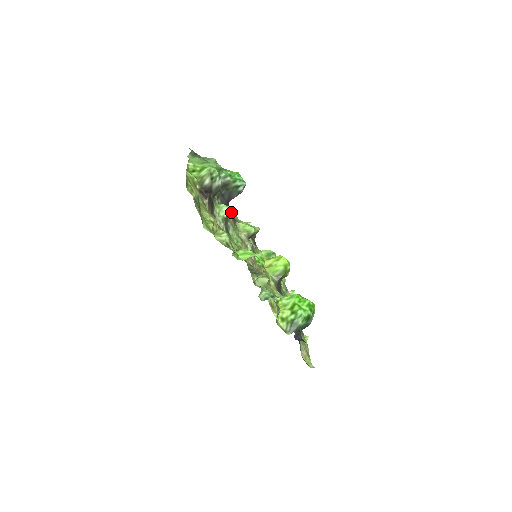
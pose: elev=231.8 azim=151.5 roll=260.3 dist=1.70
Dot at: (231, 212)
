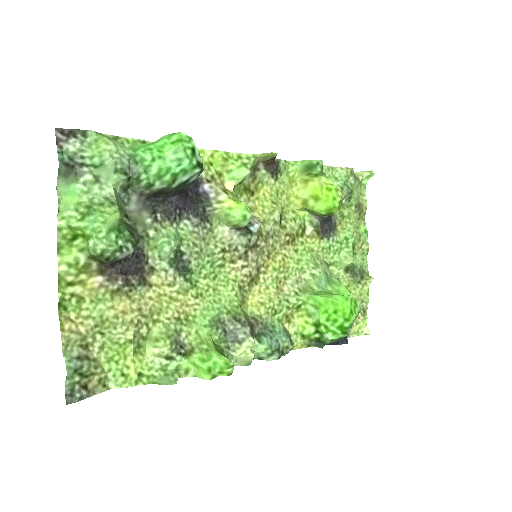
Dot at: (203, 180)
